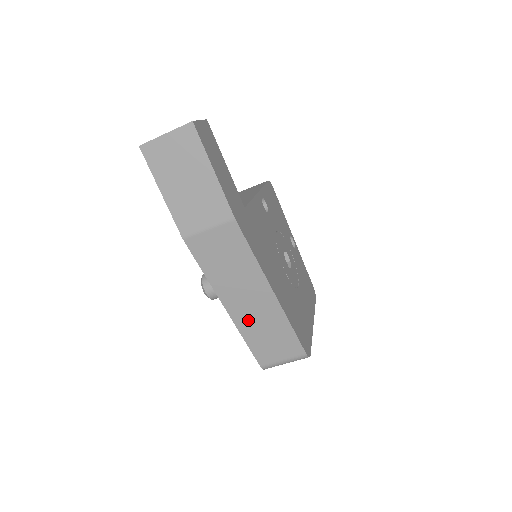
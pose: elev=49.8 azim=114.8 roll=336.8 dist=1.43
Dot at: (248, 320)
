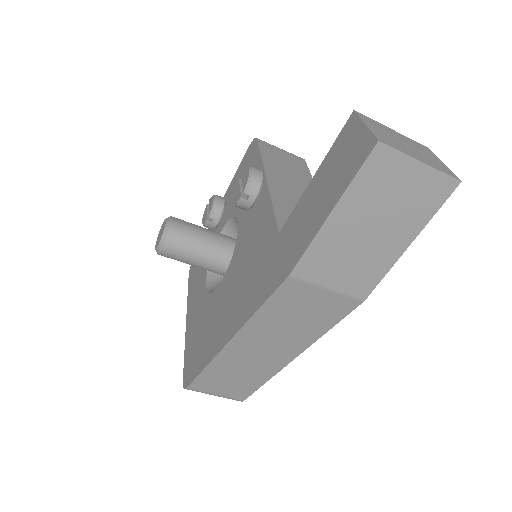
Dot at: (235, 360)
